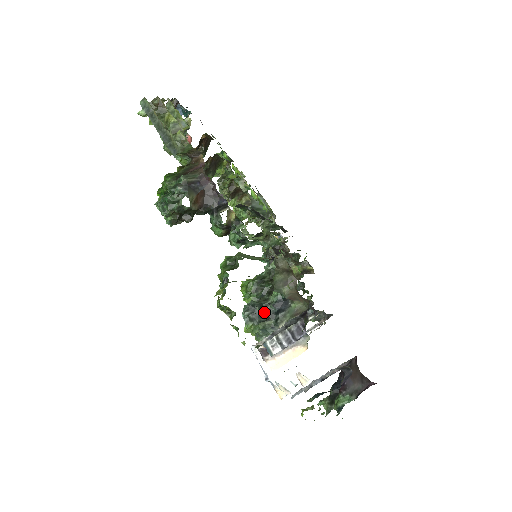
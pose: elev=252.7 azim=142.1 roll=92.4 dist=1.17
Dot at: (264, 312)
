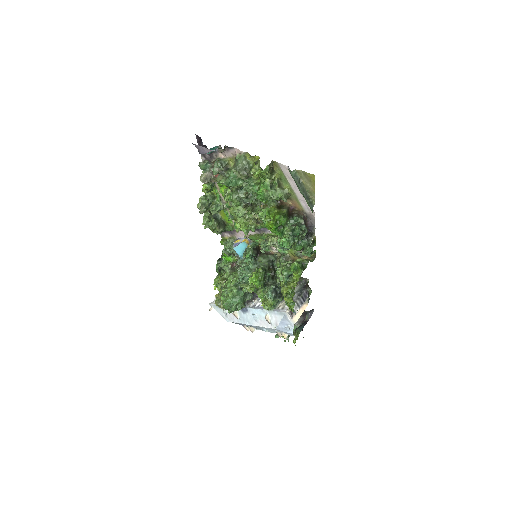
Dot at: occluded
